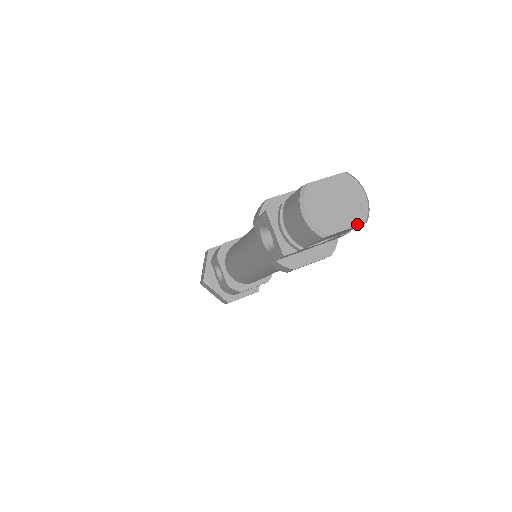
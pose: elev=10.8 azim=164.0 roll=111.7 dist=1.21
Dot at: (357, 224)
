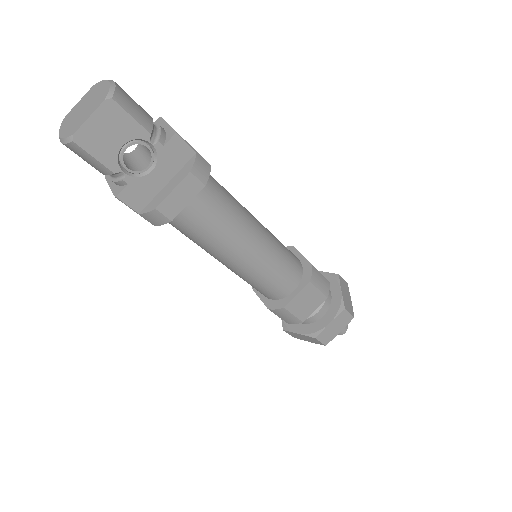
Dot at: (98, 106)
